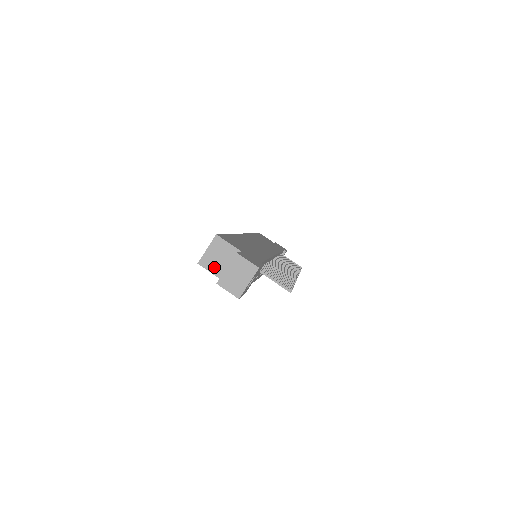
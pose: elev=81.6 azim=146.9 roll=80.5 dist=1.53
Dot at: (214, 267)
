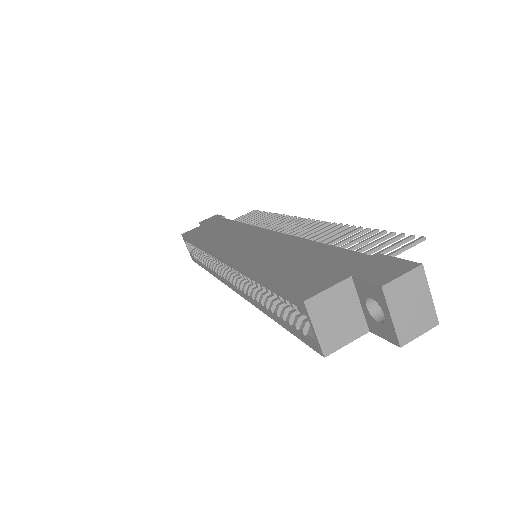
Dot at: (345, 334)
